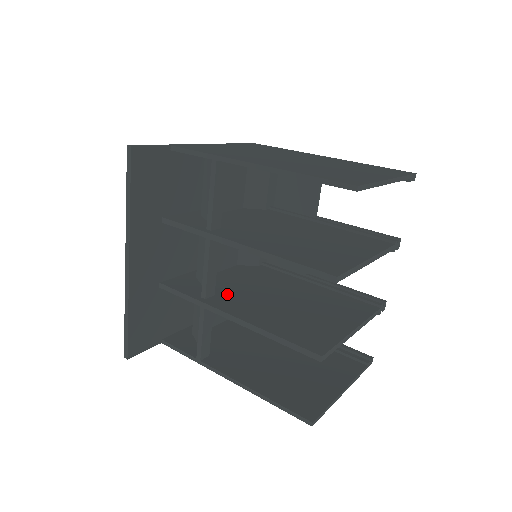
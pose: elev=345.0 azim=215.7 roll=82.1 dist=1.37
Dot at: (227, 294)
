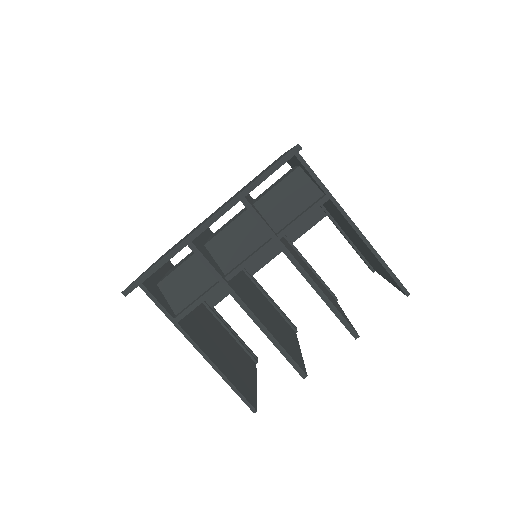
Dot at: (233, 281)
